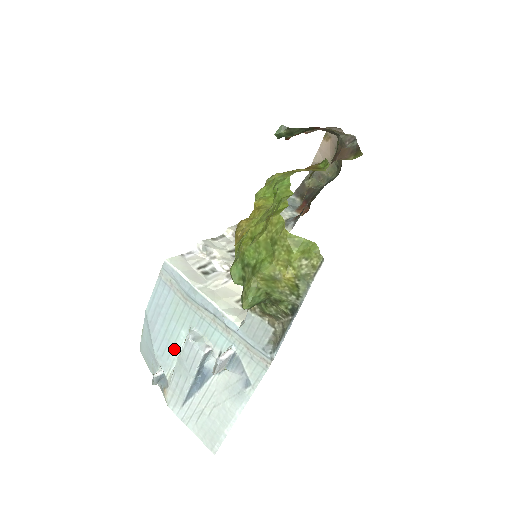
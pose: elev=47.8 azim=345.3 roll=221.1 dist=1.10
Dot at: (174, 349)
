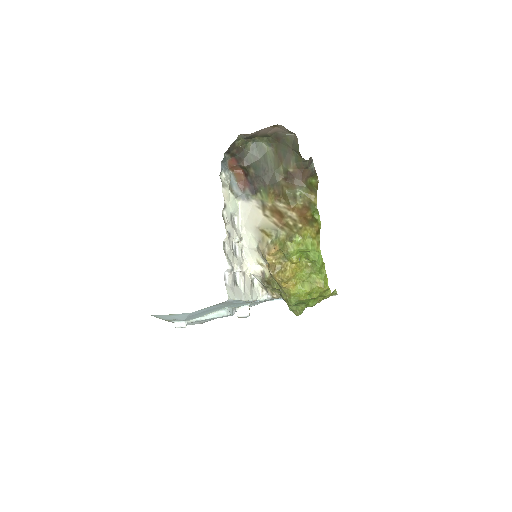
Dot at: occluded
